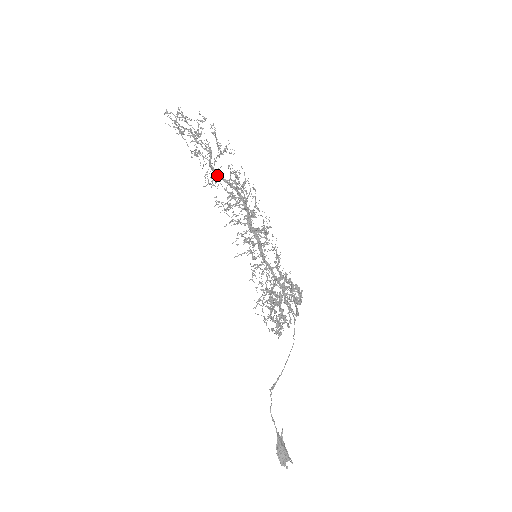
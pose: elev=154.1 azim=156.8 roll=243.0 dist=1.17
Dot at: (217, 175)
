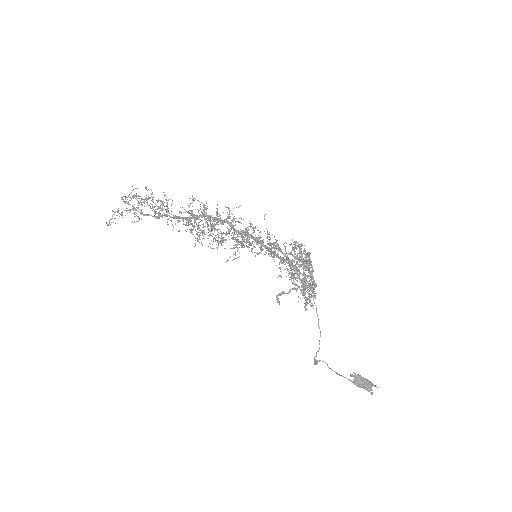
Dot at: (182, 218)
